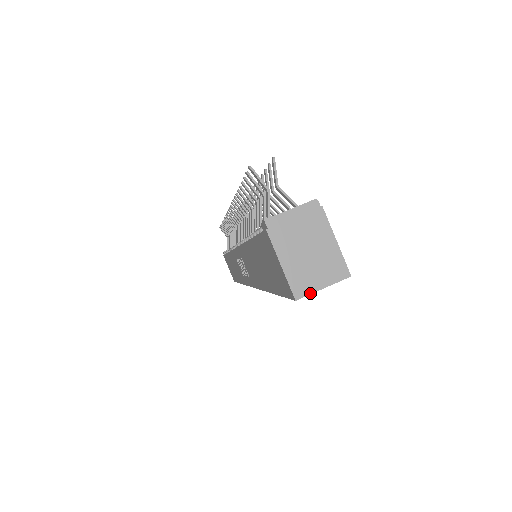
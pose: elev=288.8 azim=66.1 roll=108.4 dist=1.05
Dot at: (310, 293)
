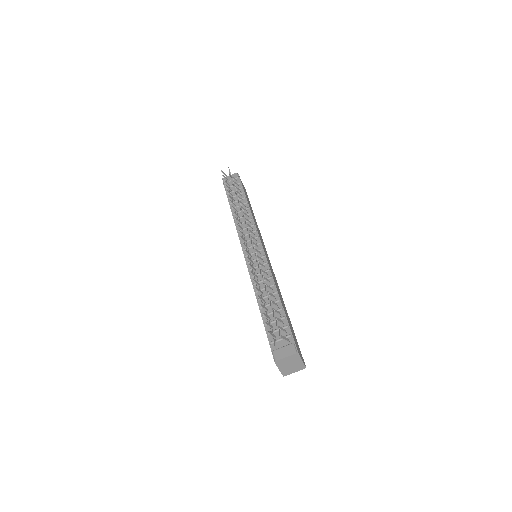
Dot at: (289, 374)
